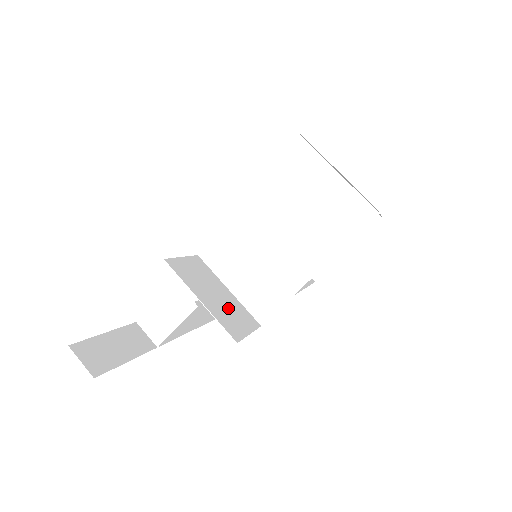
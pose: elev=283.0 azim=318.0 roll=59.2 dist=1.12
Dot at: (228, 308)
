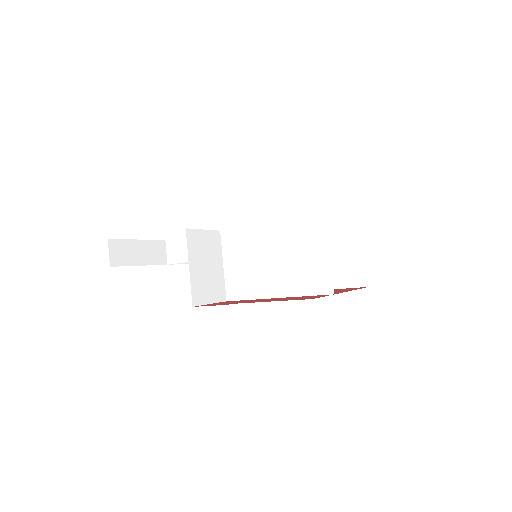
Dot at: (209, 280)
